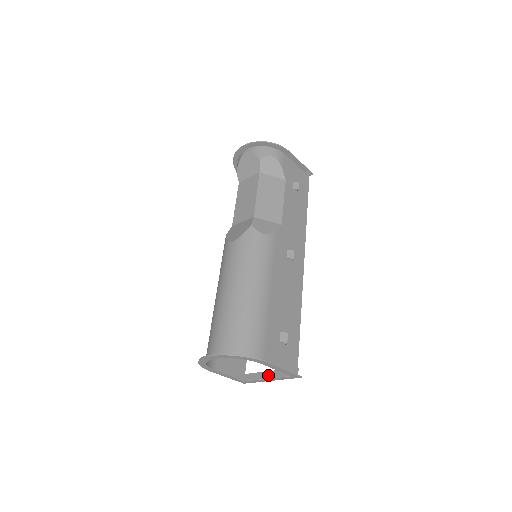
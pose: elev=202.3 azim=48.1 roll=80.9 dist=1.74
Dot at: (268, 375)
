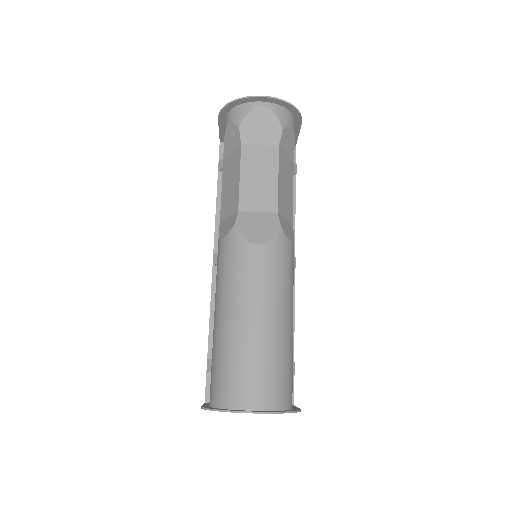
Dot at: occluded
